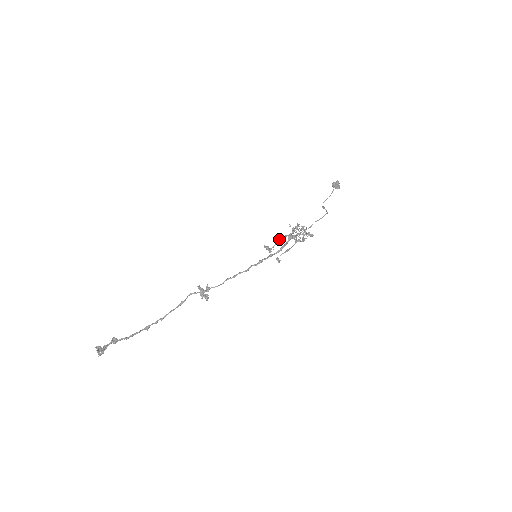
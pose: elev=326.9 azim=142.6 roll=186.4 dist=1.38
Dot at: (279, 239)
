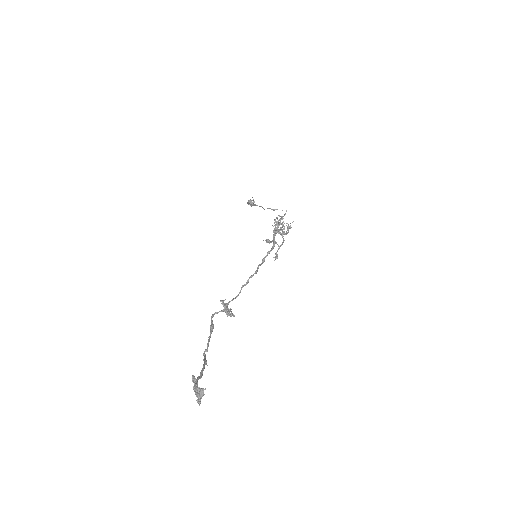
Dot at: (273, 231)
